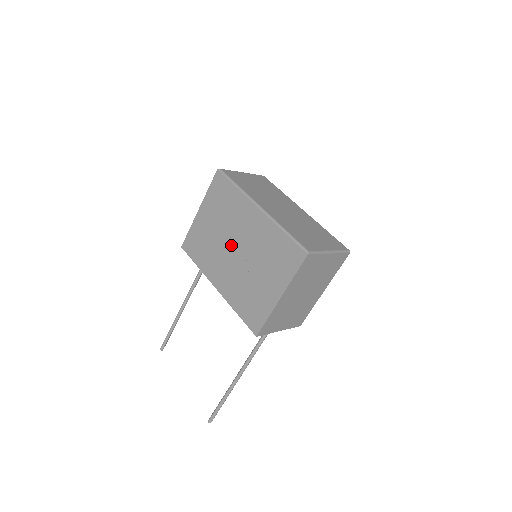
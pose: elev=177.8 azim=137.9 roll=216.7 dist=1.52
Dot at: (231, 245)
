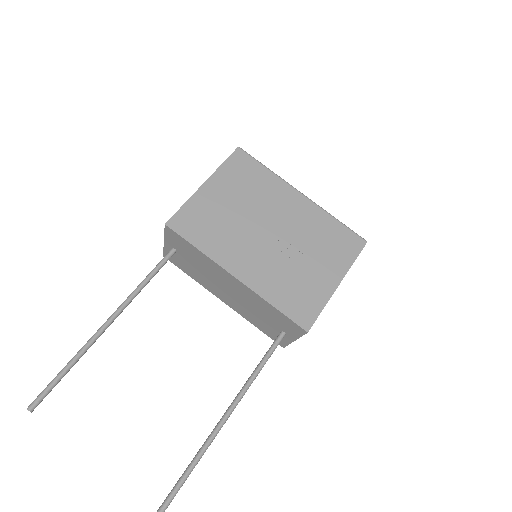
Dot at: (263, 227)
